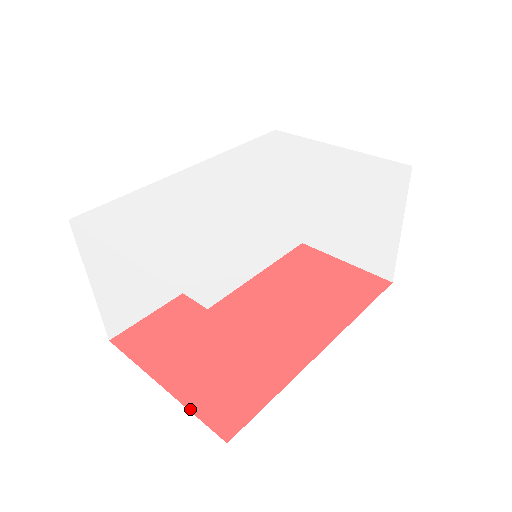
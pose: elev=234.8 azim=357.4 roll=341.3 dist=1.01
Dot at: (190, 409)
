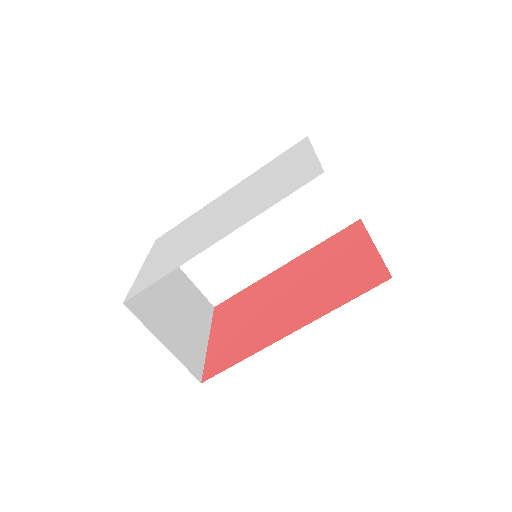
Dot at: (206, 358)
